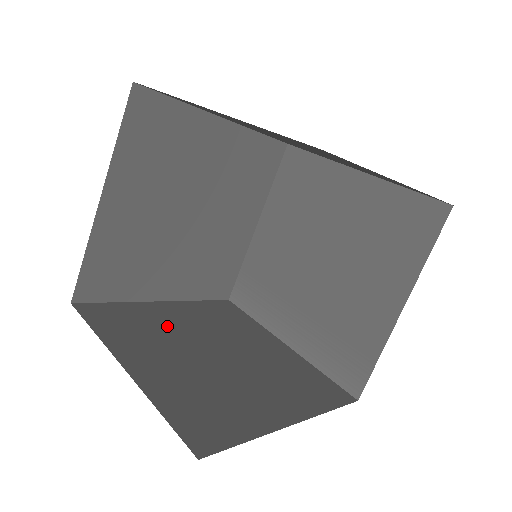
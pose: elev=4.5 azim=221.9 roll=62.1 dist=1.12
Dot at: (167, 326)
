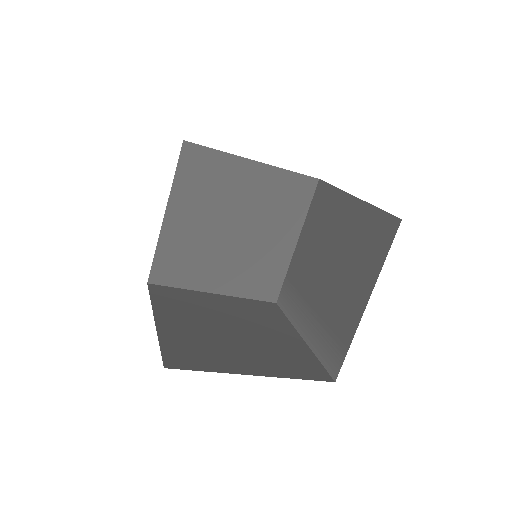
Dot at: (206, 307)
